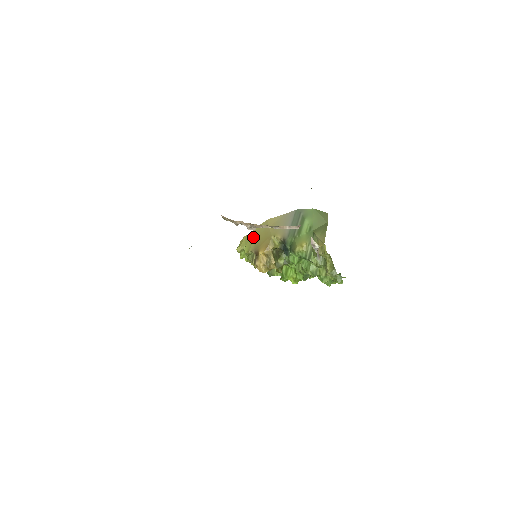
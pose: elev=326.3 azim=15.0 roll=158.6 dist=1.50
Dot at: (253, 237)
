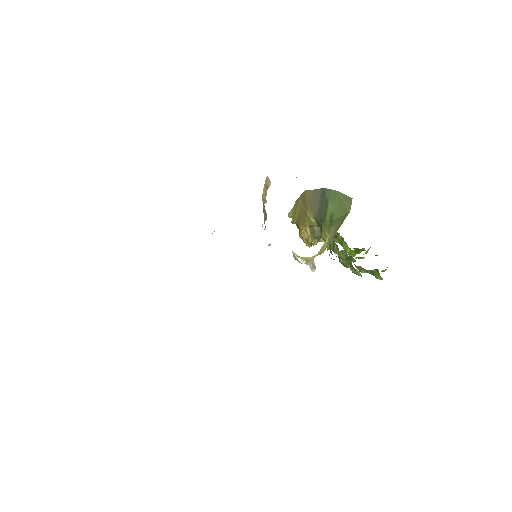
Dot at: (297, 206)
